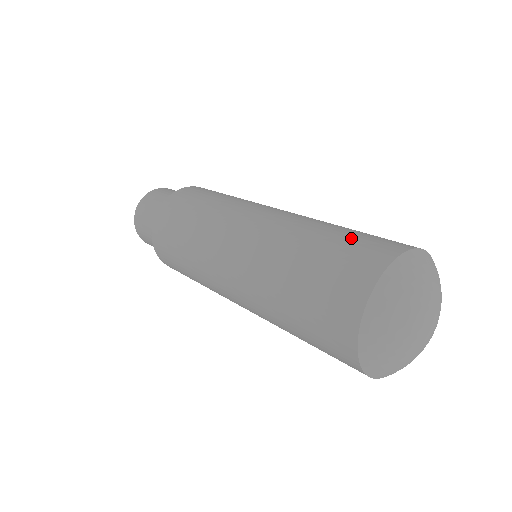
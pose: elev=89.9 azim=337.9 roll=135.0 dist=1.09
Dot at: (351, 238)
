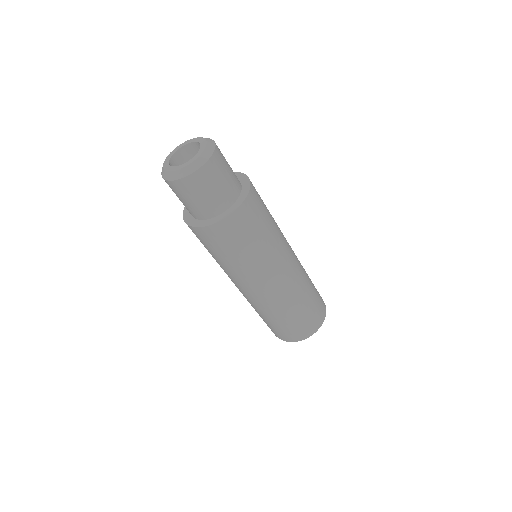
Dot at: (312, 310)
